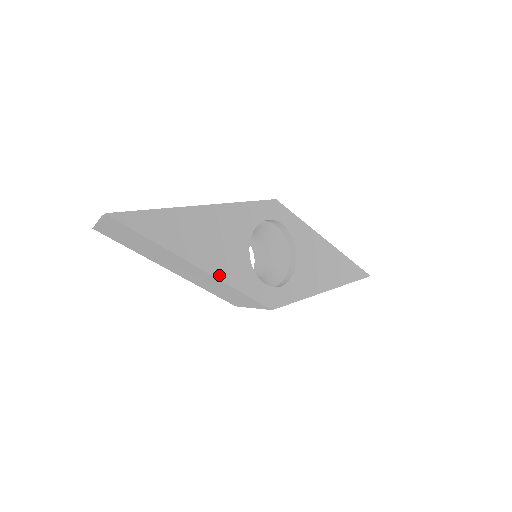
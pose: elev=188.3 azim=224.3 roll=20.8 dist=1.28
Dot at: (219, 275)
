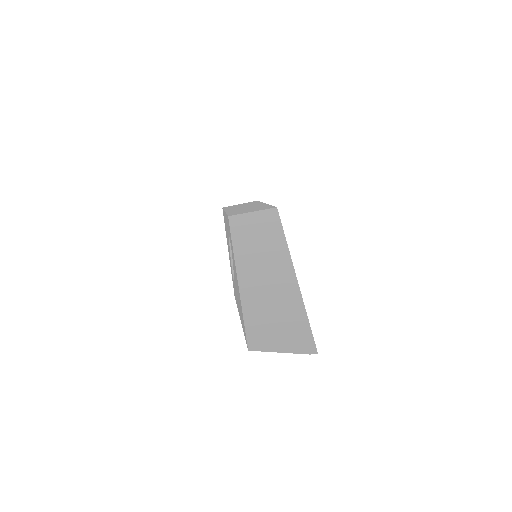
Dot at: occluded
